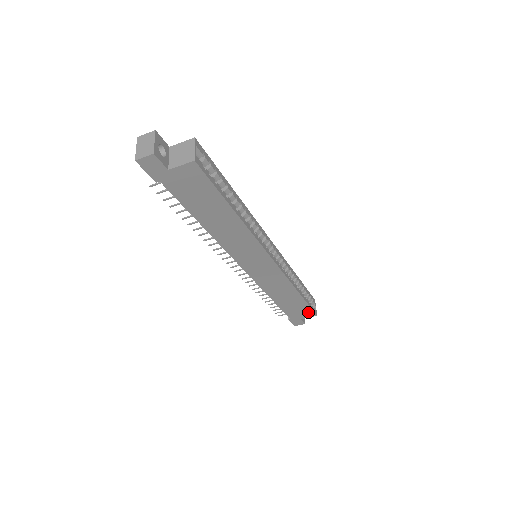
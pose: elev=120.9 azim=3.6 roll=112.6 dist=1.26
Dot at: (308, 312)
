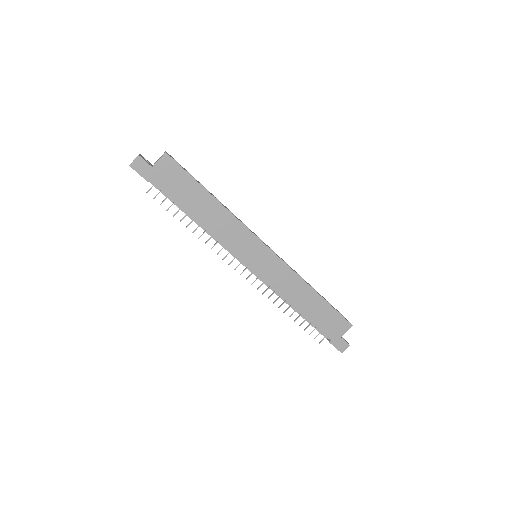
Dot at: (341, 322)
